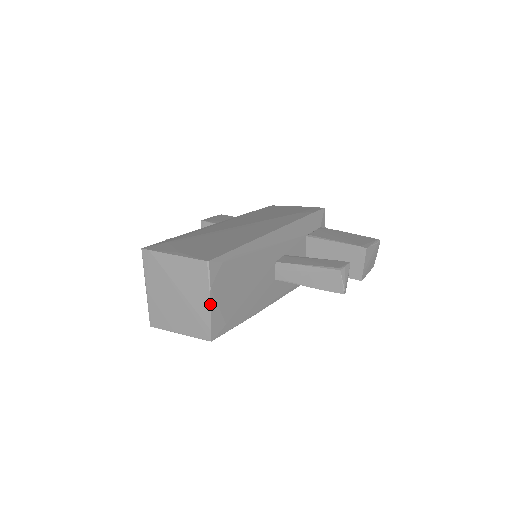
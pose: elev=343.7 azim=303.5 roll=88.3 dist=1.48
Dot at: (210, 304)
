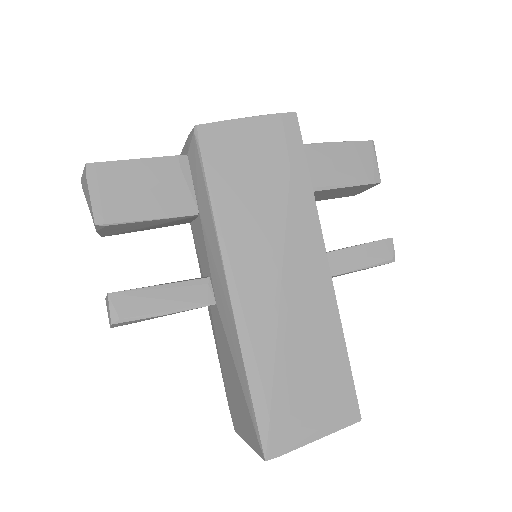
Dot at: occluded
